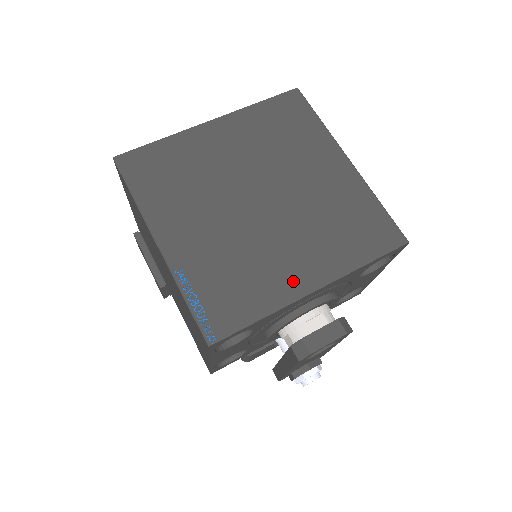
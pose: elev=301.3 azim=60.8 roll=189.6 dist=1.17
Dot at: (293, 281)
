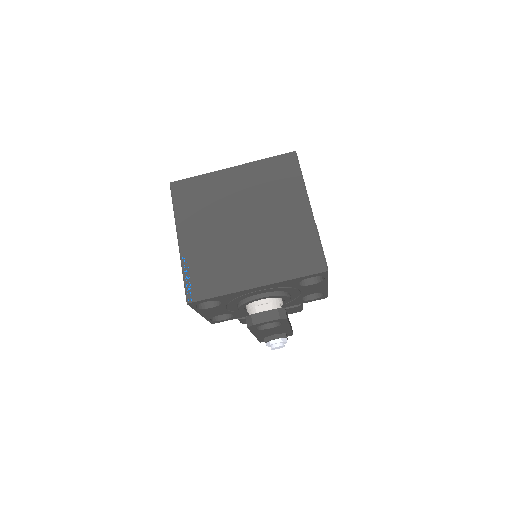
Dot at: (245, 278)
